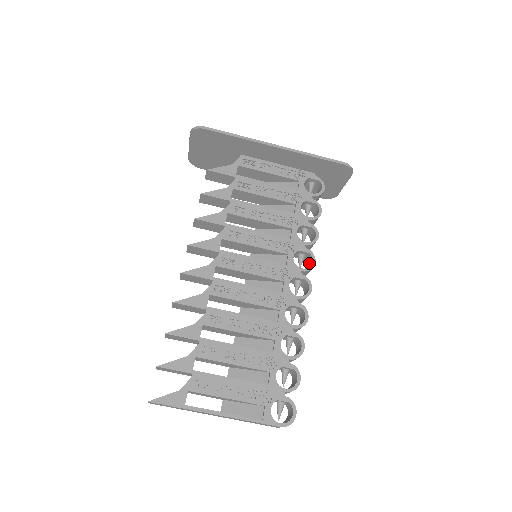
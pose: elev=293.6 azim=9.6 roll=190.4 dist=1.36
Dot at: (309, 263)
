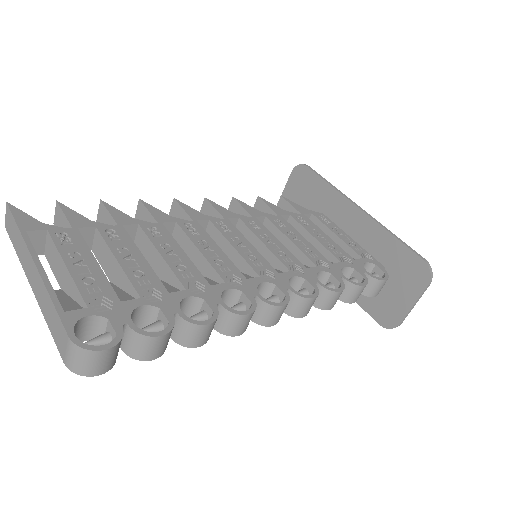
Dot at: occluded
